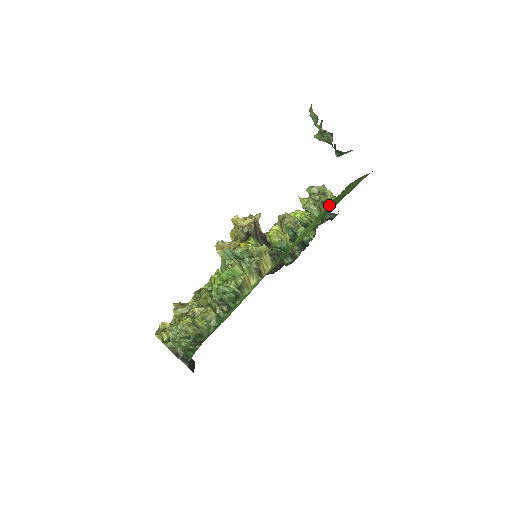
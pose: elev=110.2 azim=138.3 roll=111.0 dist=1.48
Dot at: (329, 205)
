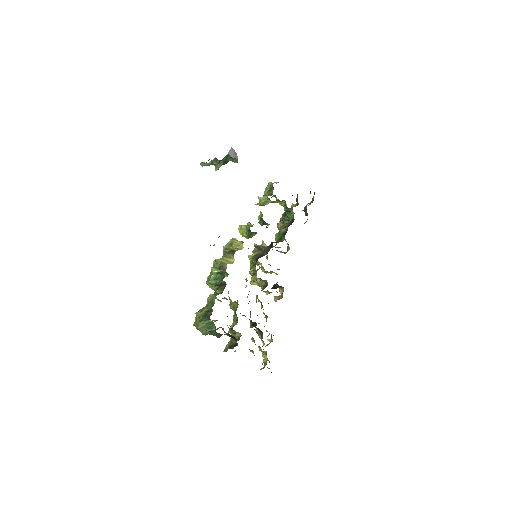
Dot at: occluded
